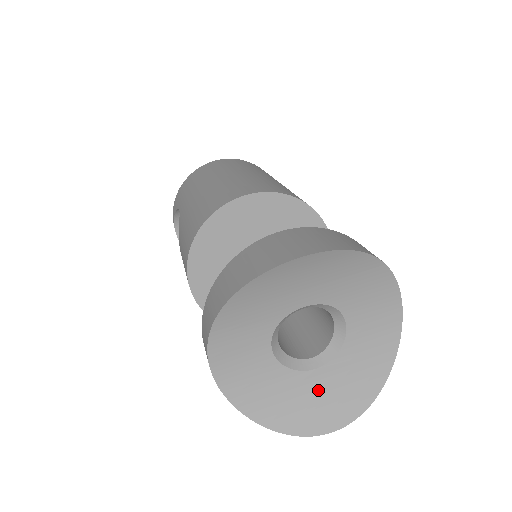
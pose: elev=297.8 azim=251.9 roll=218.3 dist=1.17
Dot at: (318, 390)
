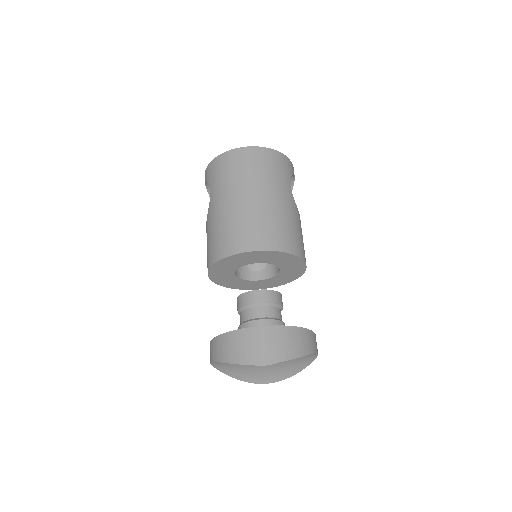
Dot at: (264, 371)
